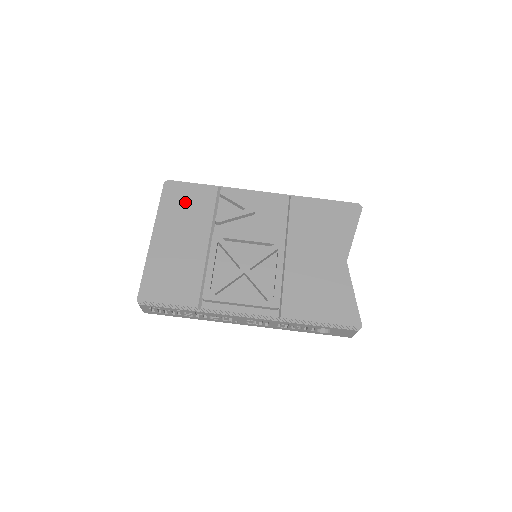
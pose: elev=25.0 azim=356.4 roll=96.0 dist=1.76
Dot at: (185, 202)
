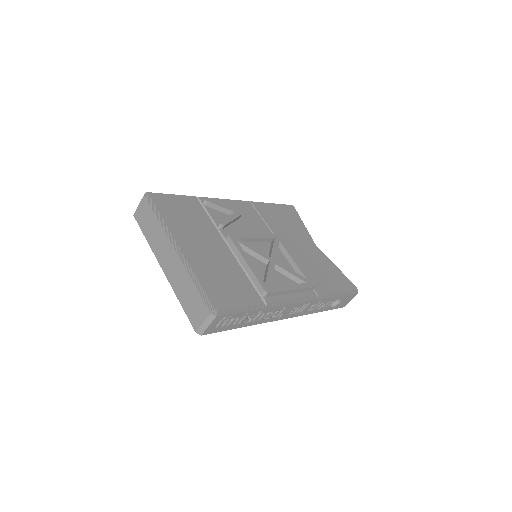
Dot at: (180, 211)
